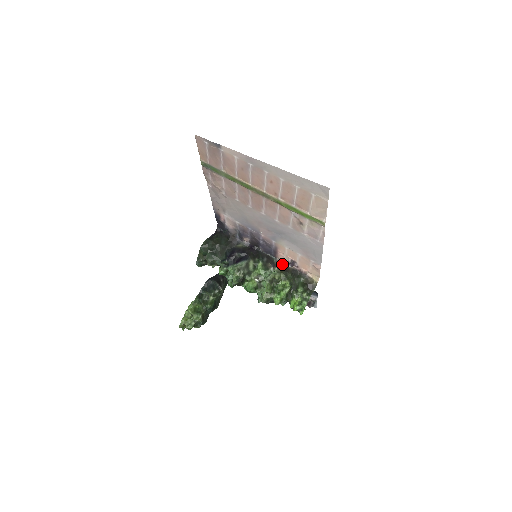
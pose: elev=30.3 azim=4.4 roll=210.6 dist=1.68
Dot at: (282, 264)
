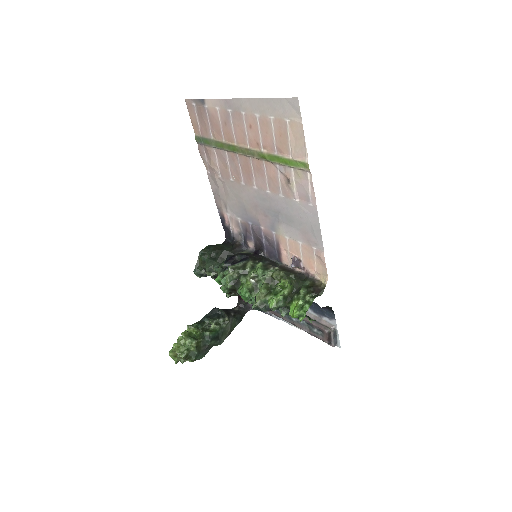
Dot at: (287, 268)
